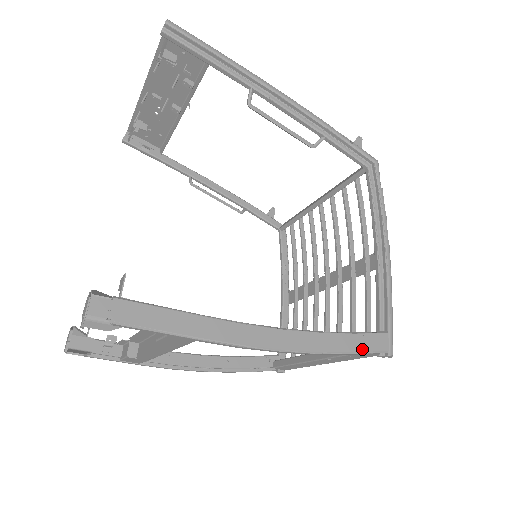
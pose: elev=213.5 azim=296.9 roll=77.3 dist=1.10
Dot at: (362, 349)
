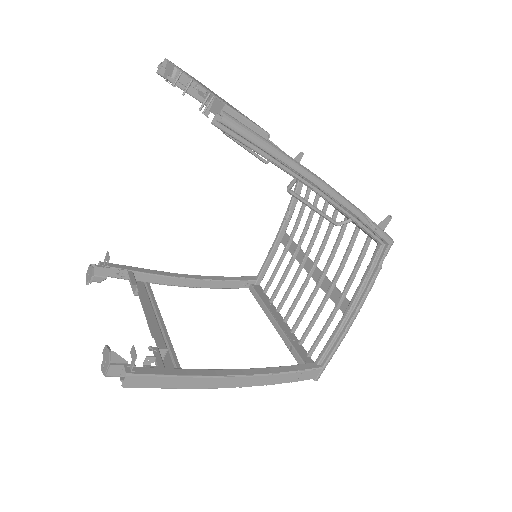
Dot at: (296, 380)
